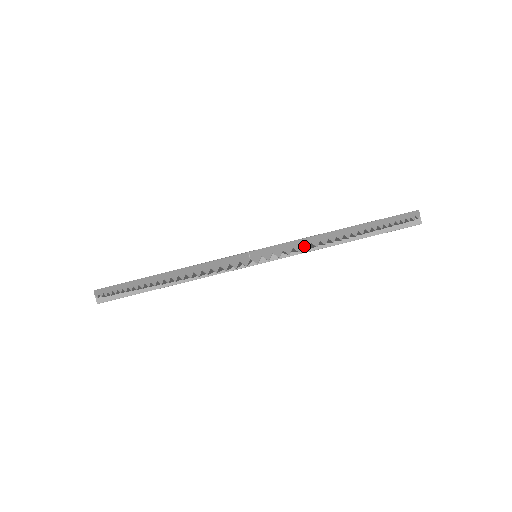
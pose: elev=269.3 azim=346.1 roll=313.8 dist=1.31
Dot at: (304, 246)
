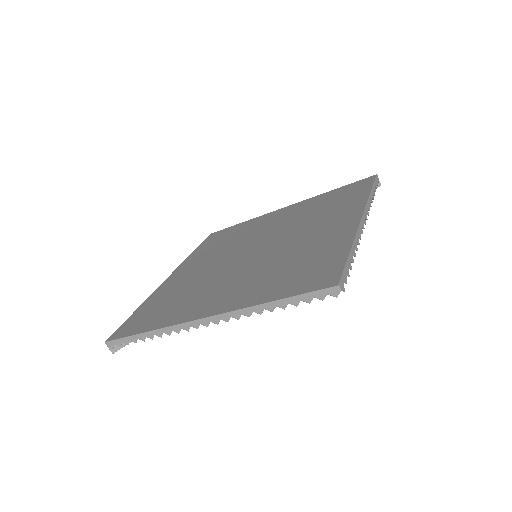
Dot at: (354, 255)
